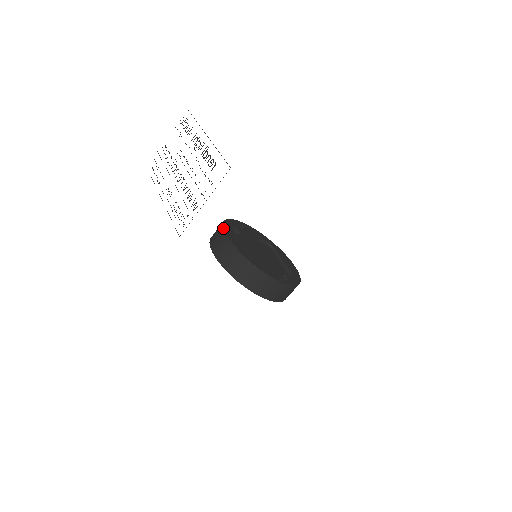
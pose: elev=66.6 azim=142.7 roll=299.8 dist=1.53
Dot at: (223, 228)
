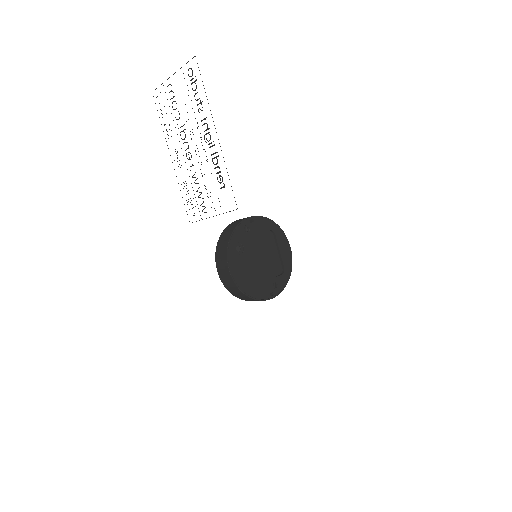
Dot at: (227, 258)
